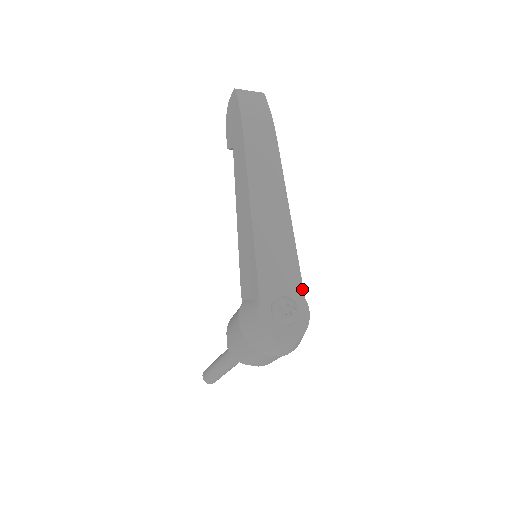
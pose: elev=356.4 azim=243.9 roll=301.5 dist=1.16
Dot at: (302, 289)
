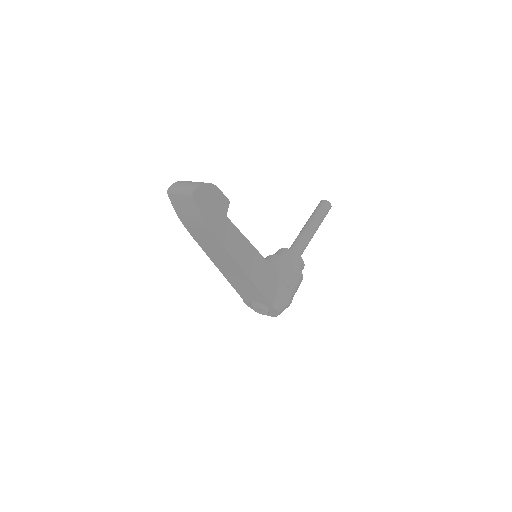
Dot at: (269, 304)
